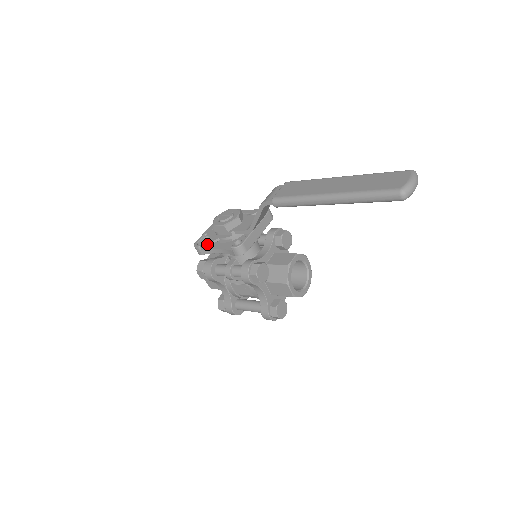
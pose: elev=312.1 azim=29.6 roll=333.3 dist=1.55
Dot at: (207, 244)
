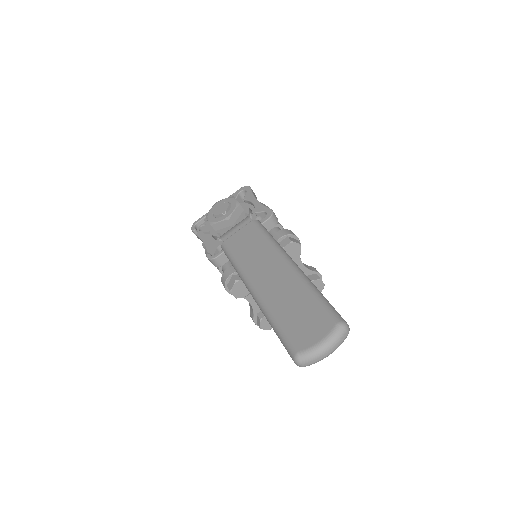
Dot at: occluded
